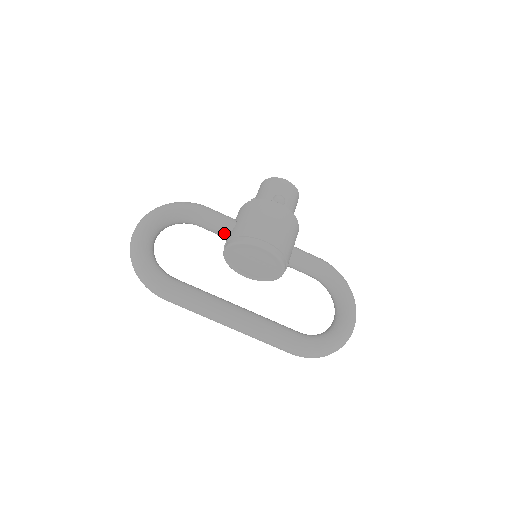
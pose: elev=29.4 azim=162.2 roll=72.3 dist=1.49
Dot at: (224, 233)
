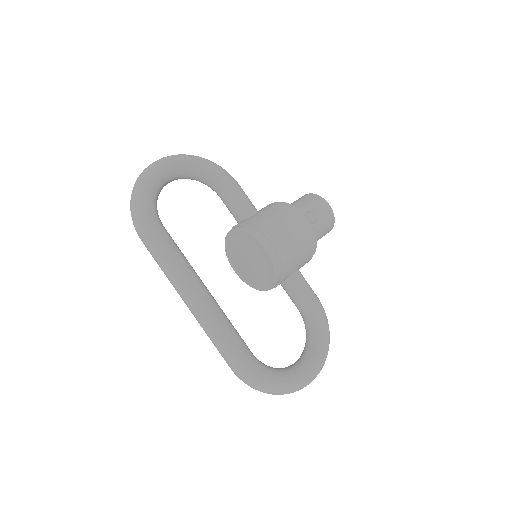
Dot at: (239, 216)
